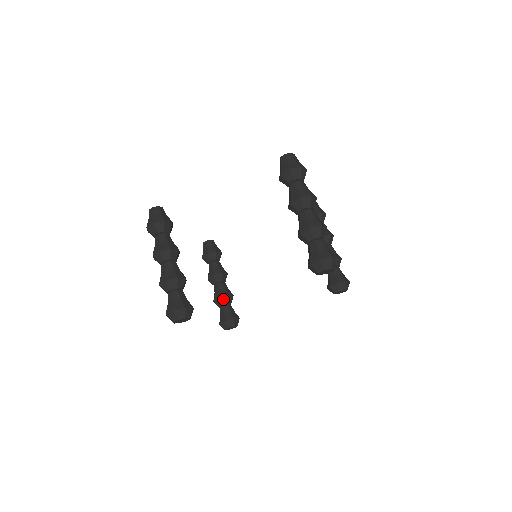
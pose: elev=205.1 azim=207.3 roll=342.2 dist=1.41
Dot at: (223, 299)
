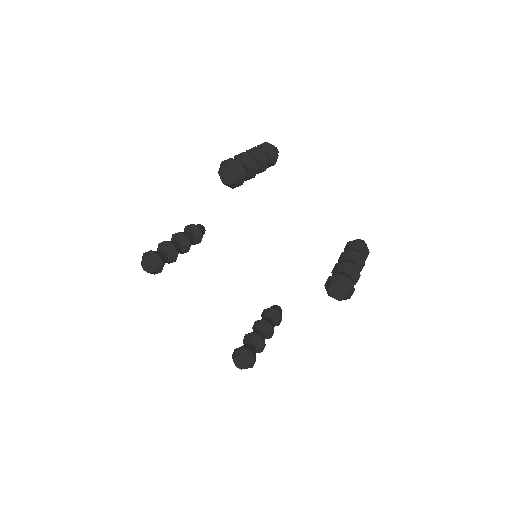
Dot at: (248, 336)
